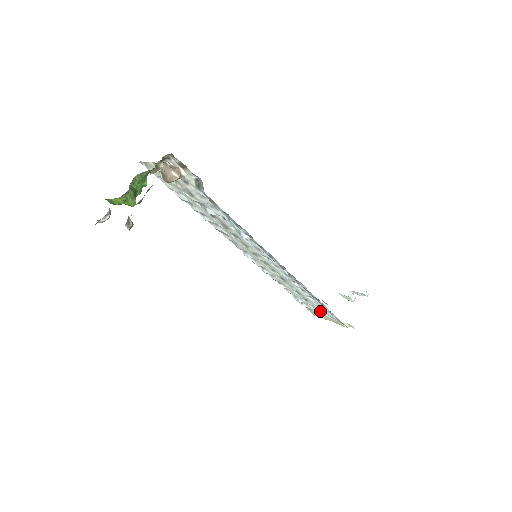
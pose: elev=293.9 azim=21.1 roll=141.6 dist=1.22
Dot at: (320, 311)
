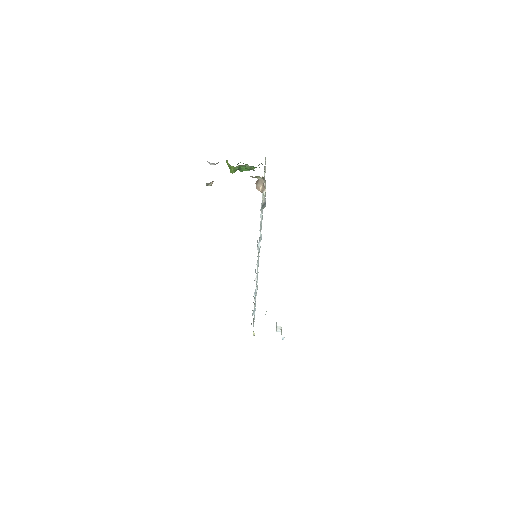
Dot at: occluded
